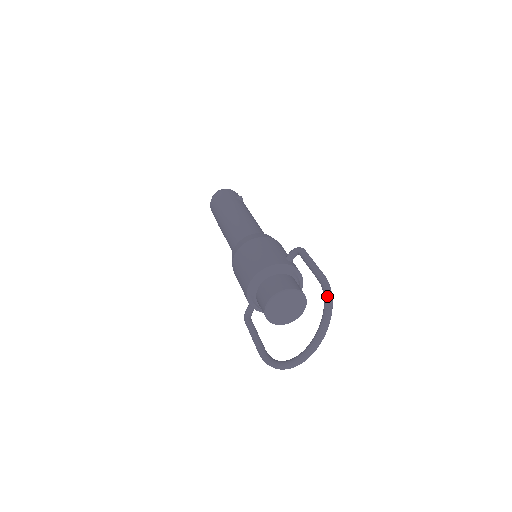
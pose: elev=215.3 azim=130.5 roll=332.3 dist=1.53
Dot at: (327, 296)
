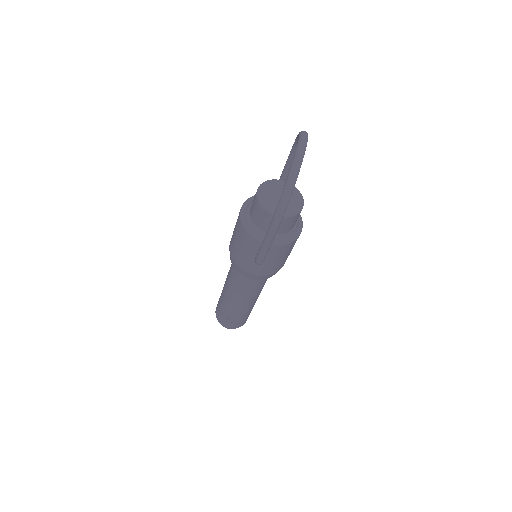
Dot at: (297, 135)
